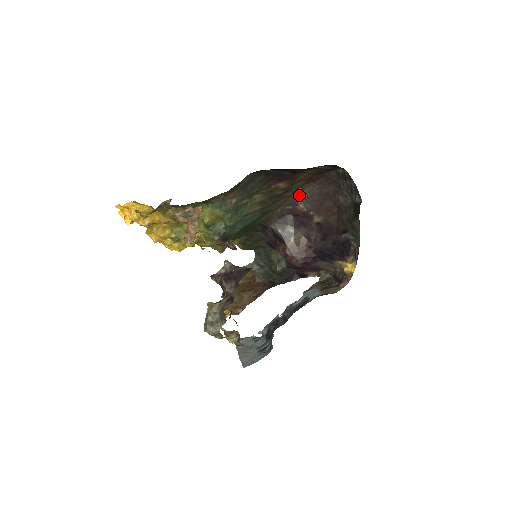
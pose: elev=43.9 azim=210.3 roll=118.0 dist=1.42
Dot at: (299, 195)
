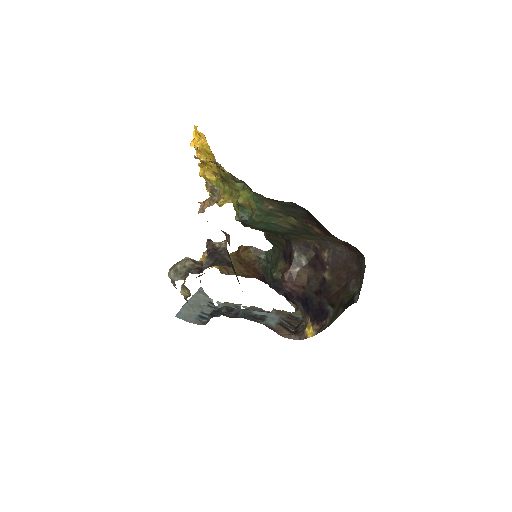
Dot at: (331, 246)
